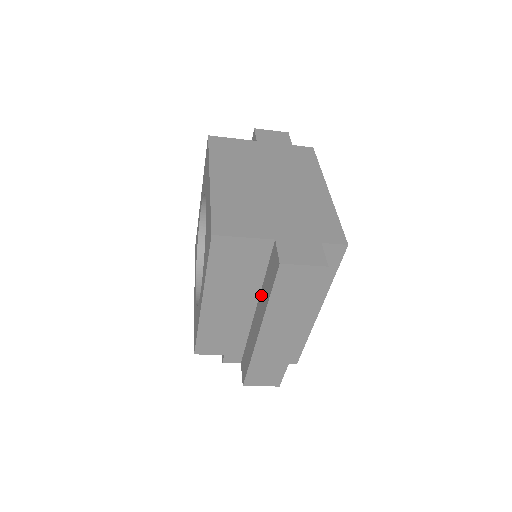
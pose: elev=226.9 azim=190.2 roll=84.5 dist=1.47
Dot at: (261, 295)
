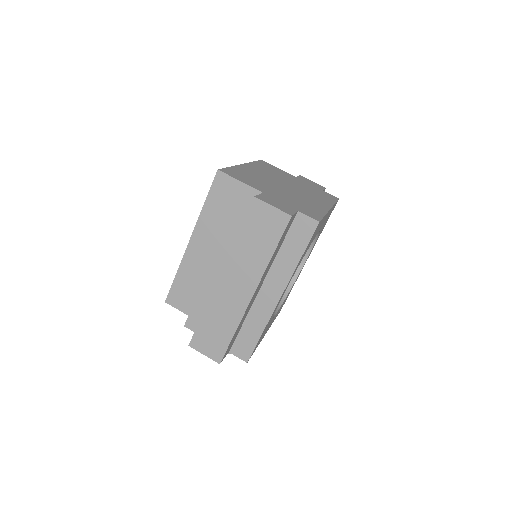
Dot at: occluded
